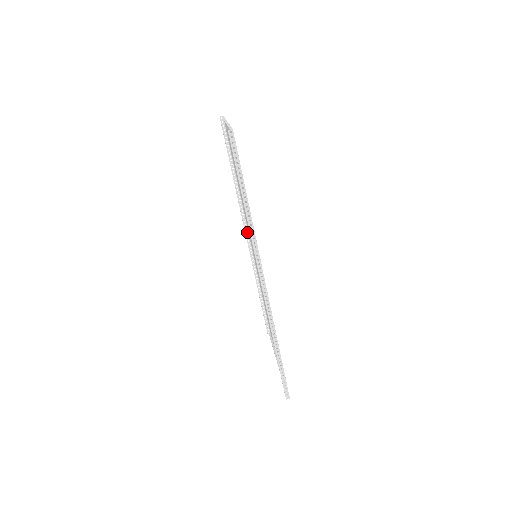
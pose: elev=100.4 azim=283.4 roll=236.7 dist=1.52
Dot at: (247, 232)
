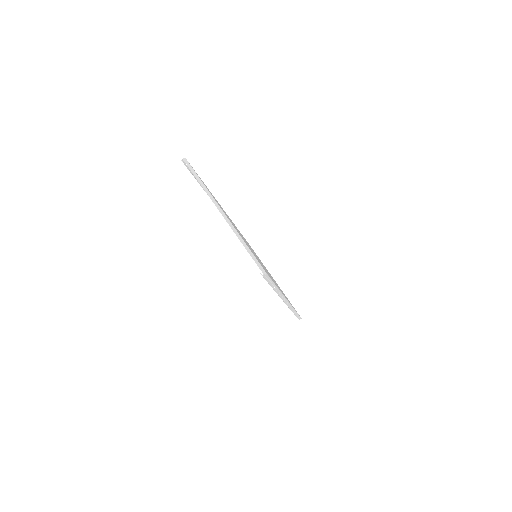
Dot at: occluded
